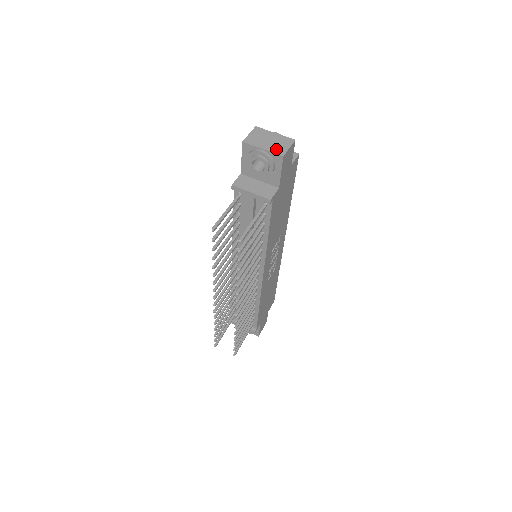
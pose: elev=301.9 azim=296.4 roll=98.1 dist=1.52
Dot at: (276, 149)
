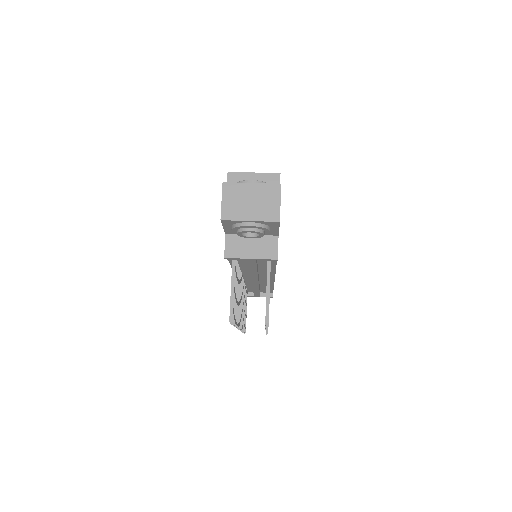
Dot at: (266, 213)
